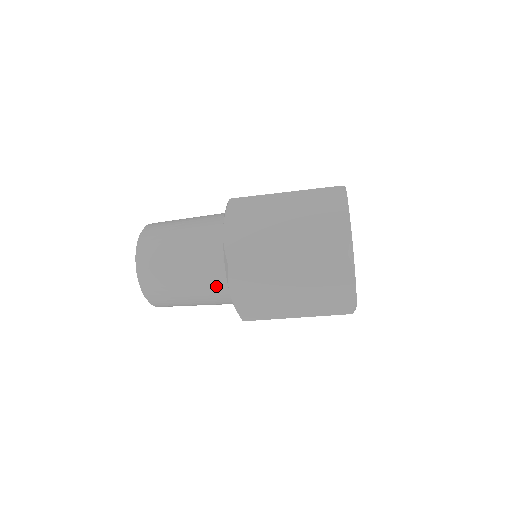
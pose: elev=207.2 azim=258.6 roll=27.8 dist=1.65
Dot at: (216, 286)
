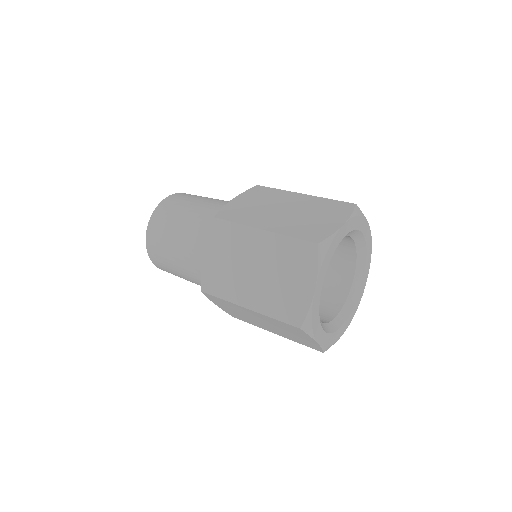
Dot at: occluded
